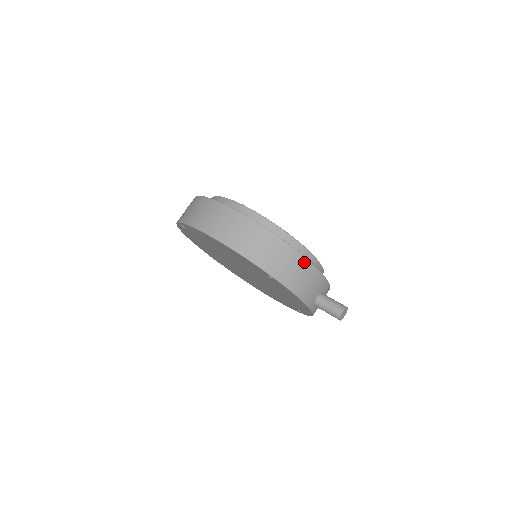
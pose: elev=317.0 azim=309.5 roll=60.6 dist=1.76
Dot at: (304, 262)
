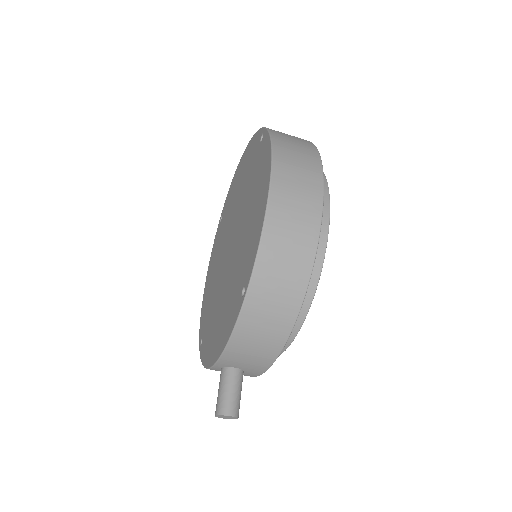
Dot at: (284, 333)
